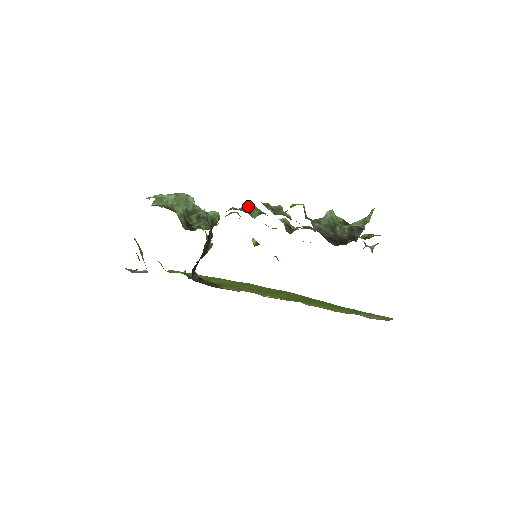
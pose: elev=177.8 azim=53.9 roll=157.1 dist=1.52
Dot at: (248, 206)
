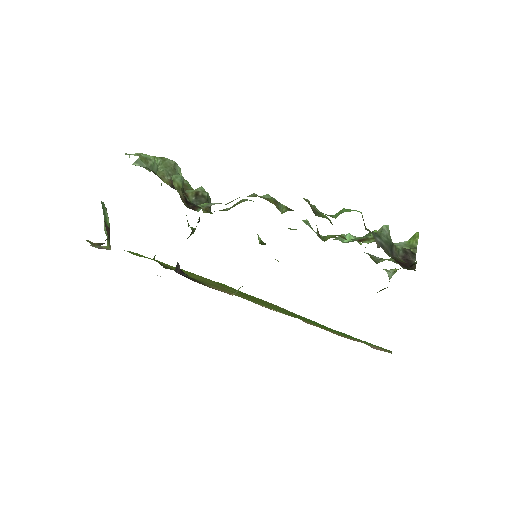
Dot at: occluded
